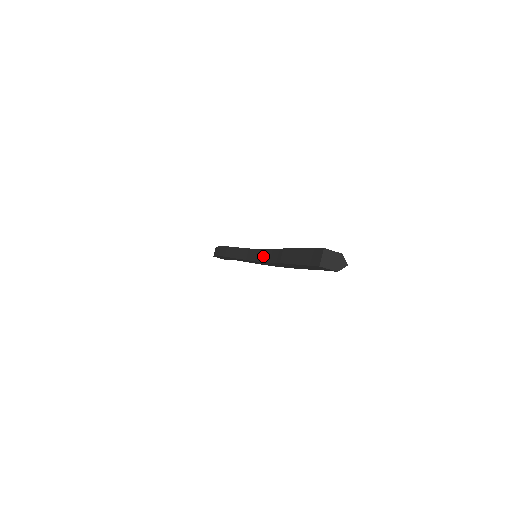
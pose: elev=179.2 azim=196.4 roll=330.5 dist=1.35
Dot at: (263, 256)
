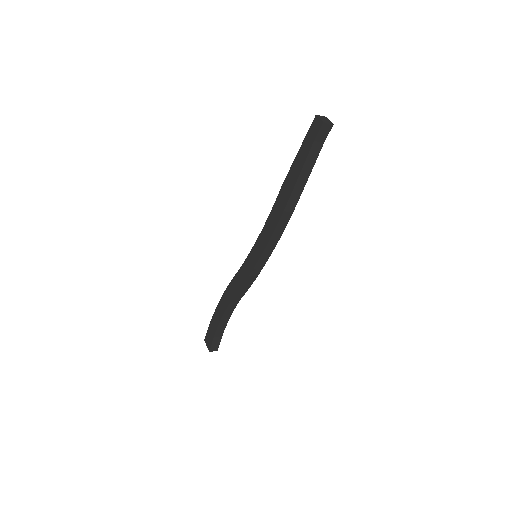
Dot at: occluded
